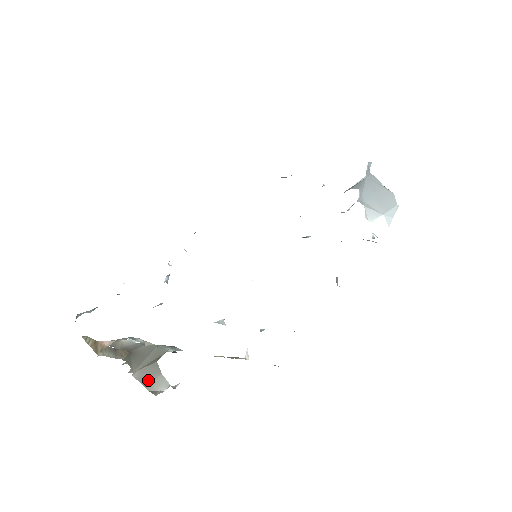
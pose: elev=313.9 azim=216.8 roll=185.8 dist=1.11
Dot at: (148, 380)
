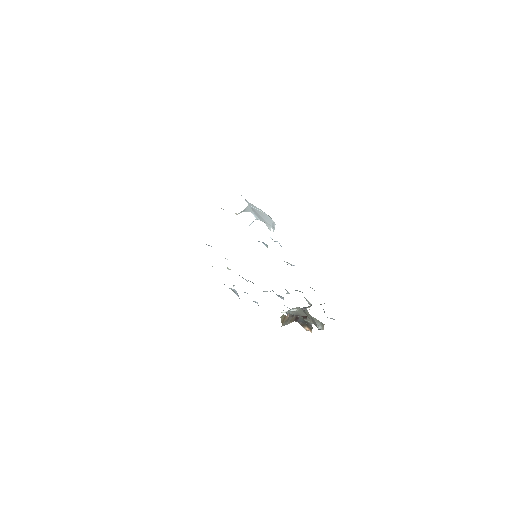
Dot at: (316, 325)
